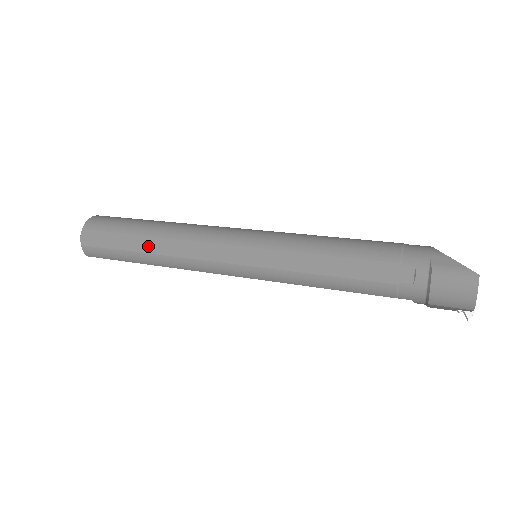
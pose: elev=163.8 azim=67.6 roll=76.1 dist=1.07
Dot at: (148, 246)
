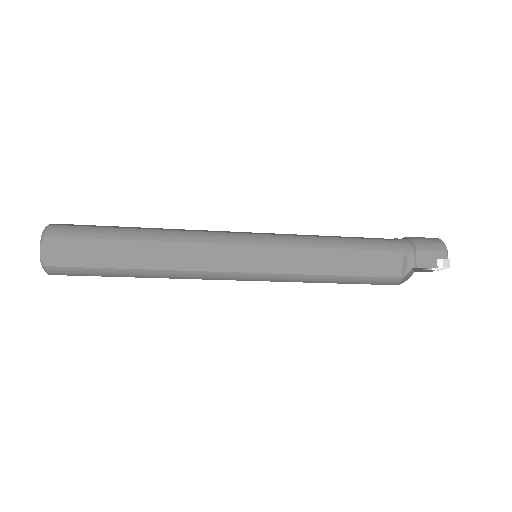
Dot at: (146, 228)
